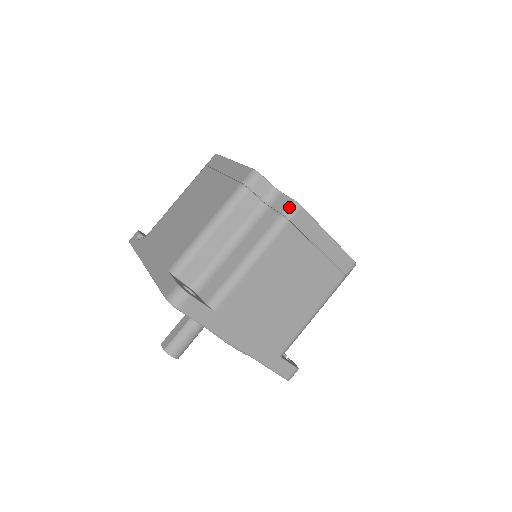
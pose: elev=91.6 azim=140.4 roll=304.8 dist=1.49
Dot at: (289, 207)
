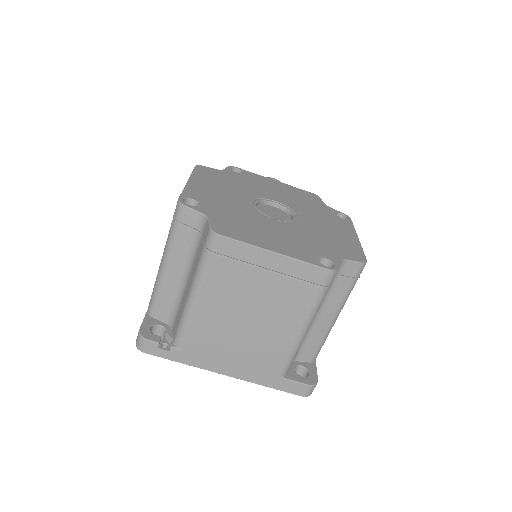
Dot at: (361, 271)
